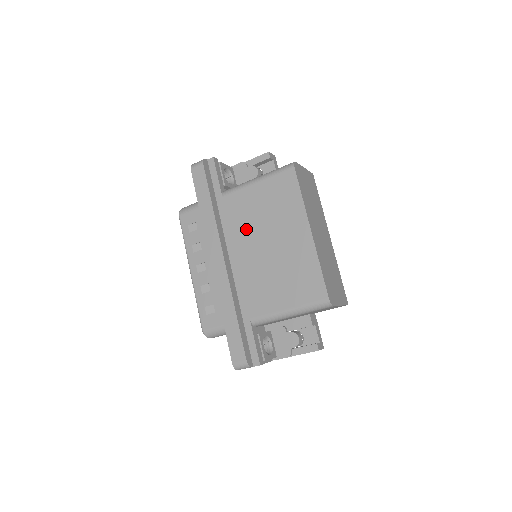
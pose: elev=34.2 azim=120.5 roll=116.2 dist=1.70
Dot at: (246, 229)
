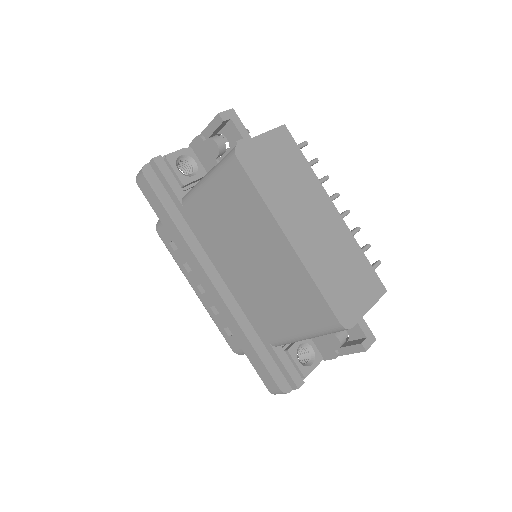
Dot at: (222, 244)
